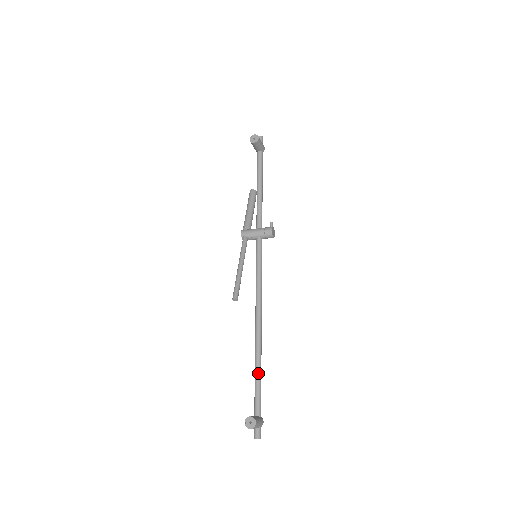
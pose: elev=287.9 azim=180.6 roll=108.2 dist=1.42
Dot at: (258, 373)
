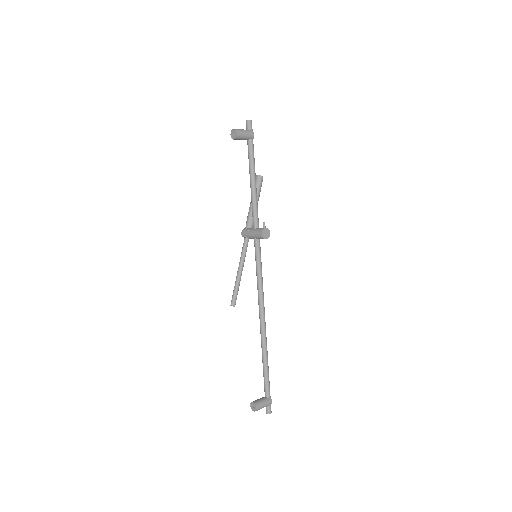
Dot at: (264, 364)
